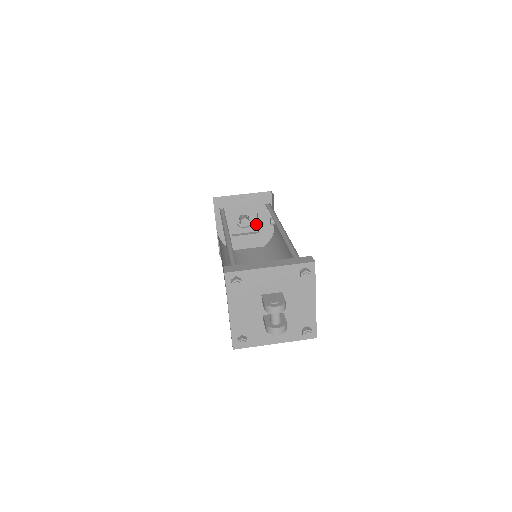
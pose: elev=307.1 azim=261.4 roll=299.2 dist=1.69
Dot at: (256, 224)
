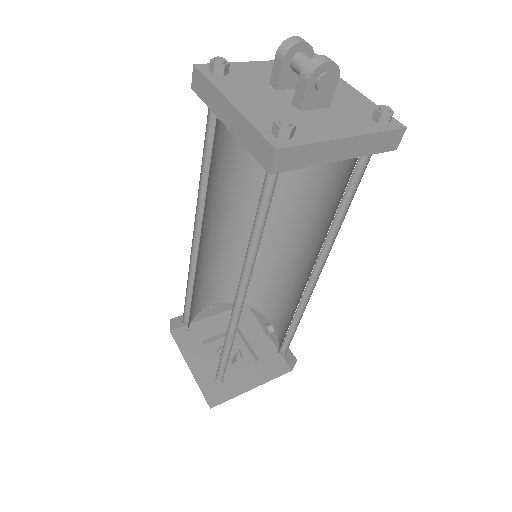
Dot at: (249, 355)
